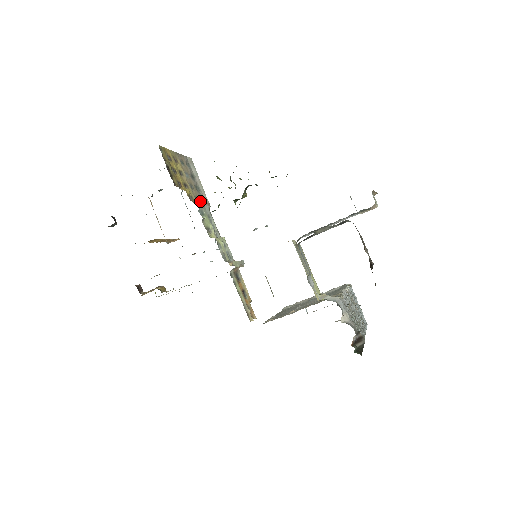
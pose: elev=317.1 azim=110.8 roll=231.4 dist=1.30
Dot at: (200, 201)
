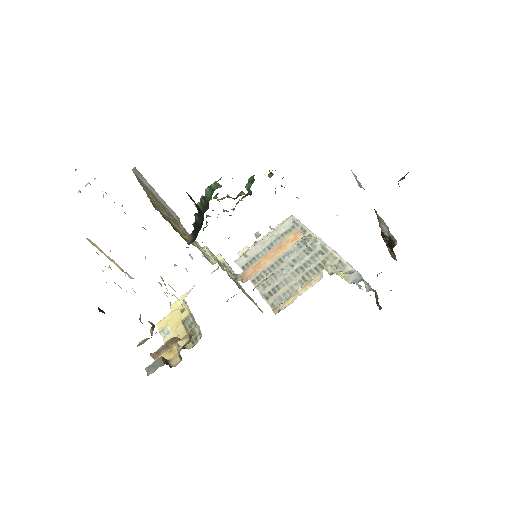
Dot at: (178, 225)
